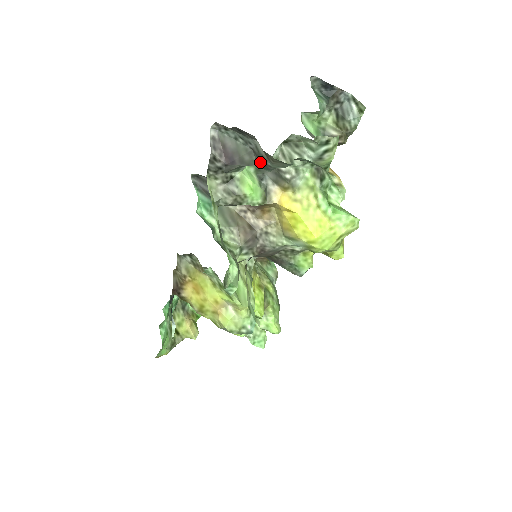
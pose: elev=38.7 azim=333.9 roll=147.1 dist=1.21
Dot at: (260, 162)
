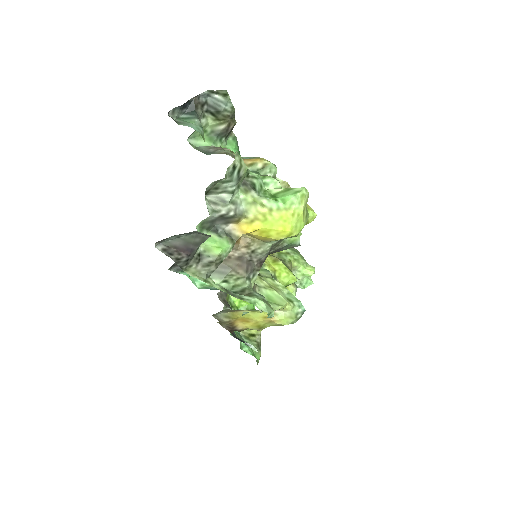
Dot at: (210, 236)
